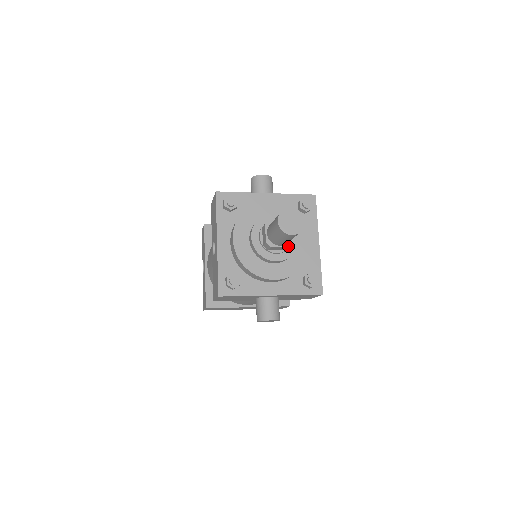
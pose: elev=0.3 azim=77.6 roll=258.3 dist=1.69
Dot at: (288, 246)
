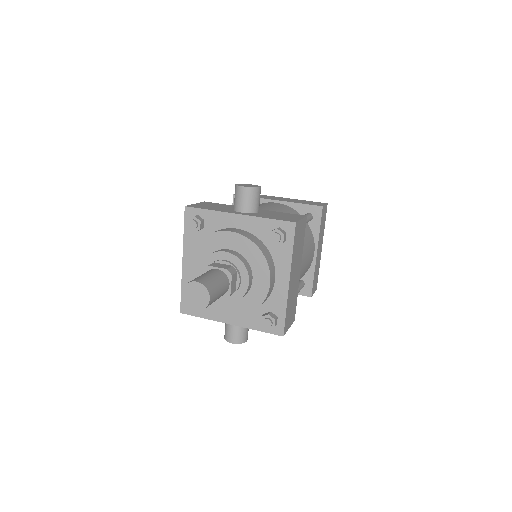
Dot at: (224, 298)
